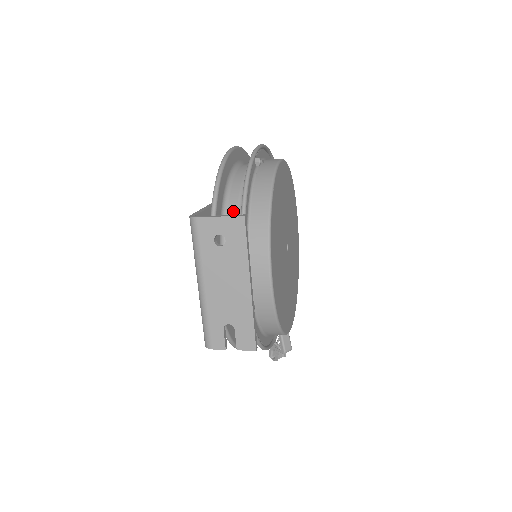
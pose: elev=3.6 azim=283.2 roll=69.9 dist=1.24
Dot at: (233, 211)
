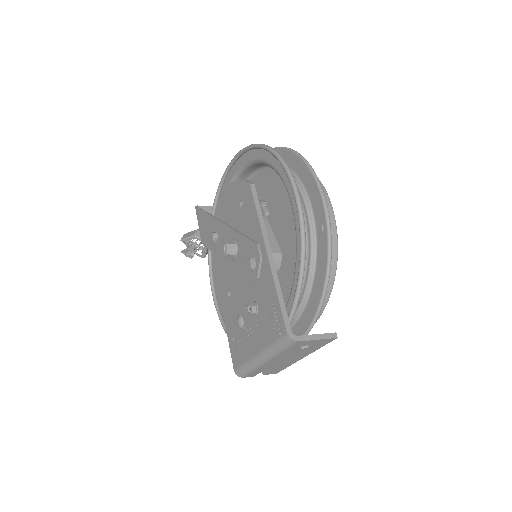
Dot at: occluded
